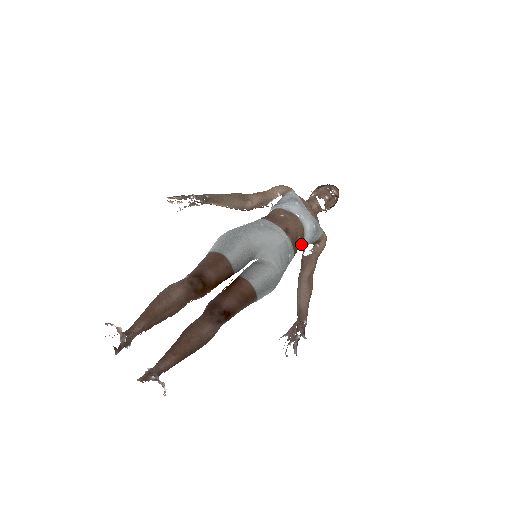
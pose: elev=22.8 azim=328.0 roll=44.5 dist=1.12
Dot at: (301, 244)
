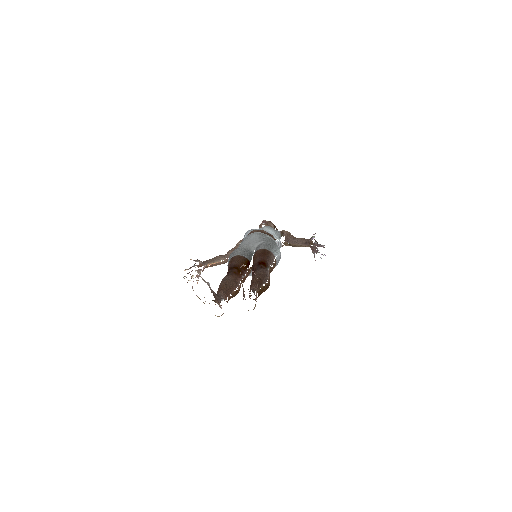
Dot at: (273, 237)
